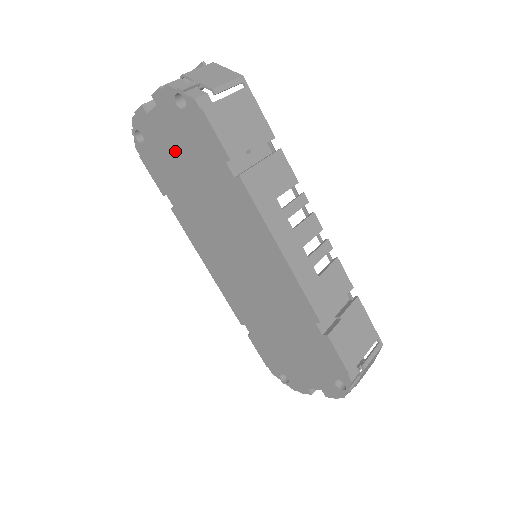
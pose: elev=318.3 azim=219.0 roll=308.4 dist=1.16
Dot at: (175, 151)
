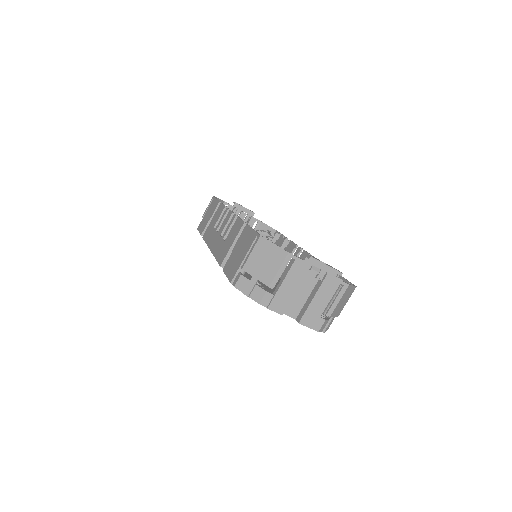
Dot at: occluded
